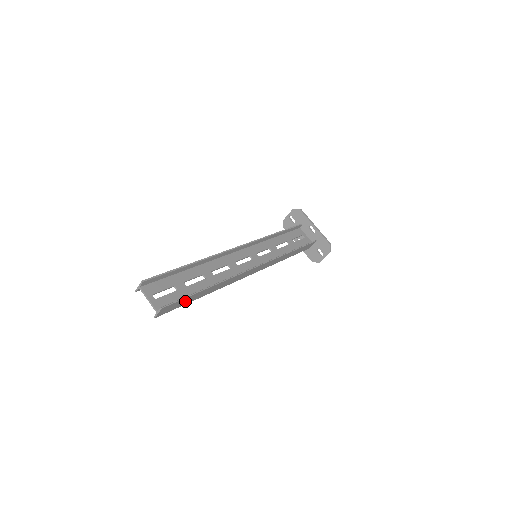
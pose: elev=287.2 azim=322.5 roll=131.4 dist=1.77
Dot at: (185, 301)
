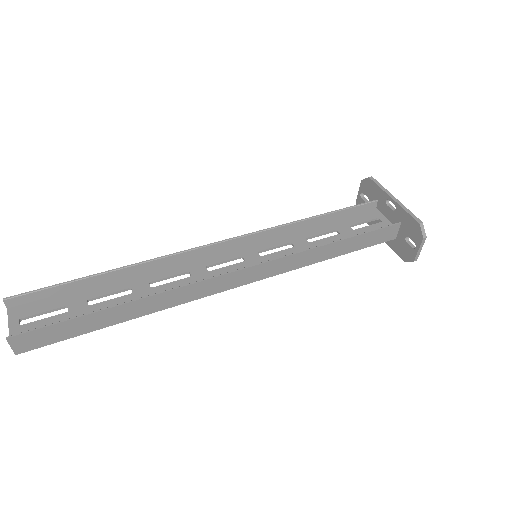
Dot at: (73, 328)
